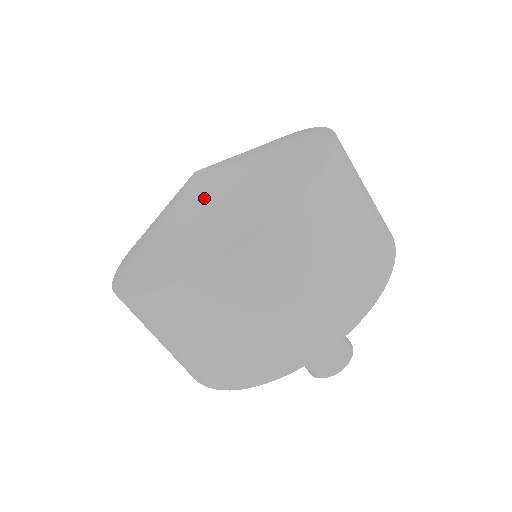
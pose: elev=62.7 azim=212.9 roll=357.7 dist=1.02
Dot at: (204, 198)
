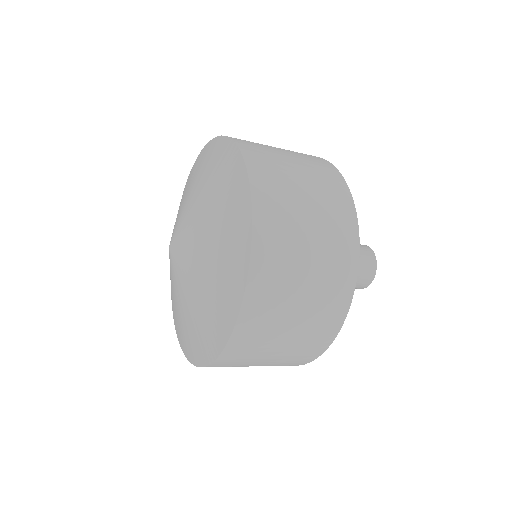
Dot at: (172, 284)
